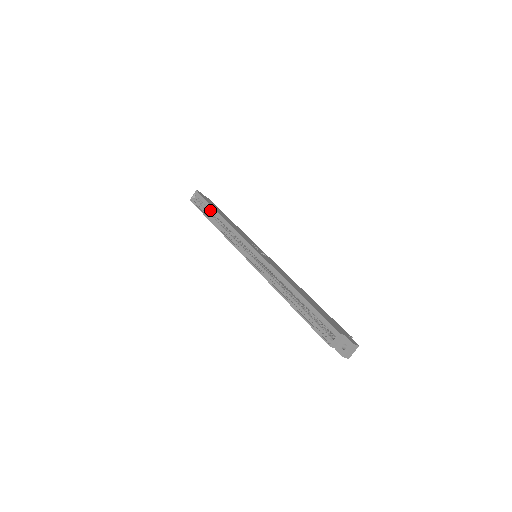
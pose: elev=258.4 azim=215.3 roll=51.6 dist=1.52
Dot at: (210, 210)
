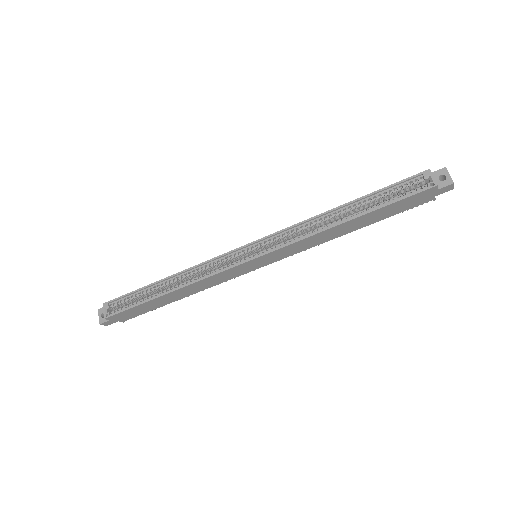
Dot at: (146, 293)
